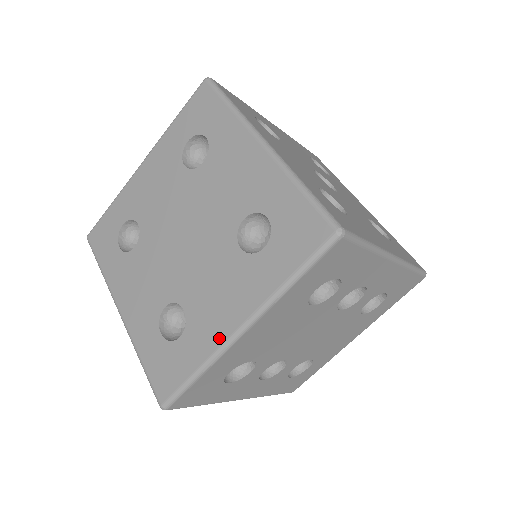
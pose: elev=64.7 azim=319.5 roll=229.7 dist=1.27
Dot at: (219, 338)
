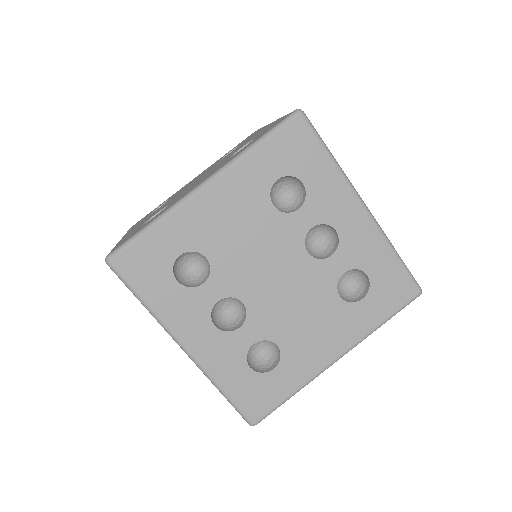
Dot at: (183, 196)
